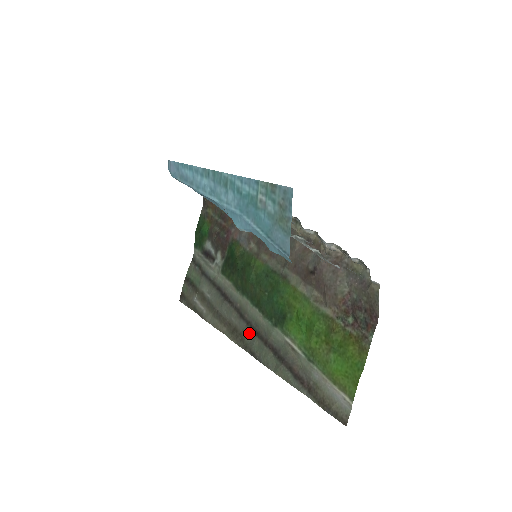
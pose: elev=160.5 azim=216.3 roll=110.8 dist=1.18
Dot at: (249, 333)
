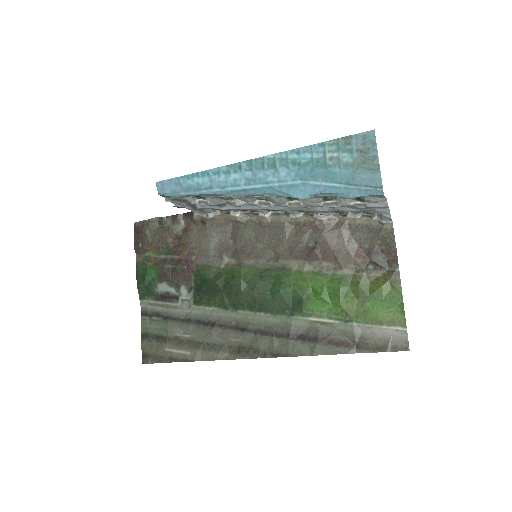
Dot at: (262, 339)
